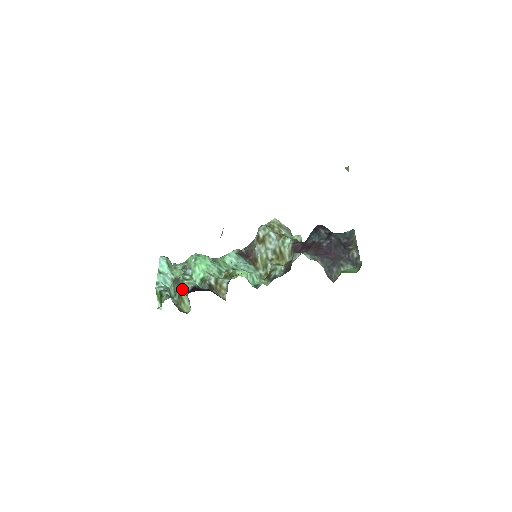
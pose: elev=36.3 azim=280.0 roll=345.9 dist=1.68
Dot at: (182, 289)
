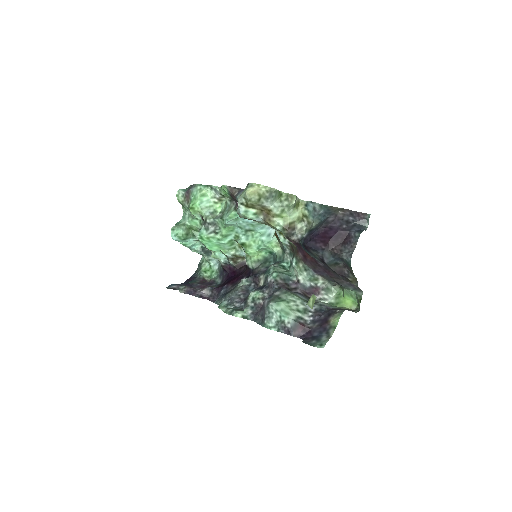
Dot at: occluded
